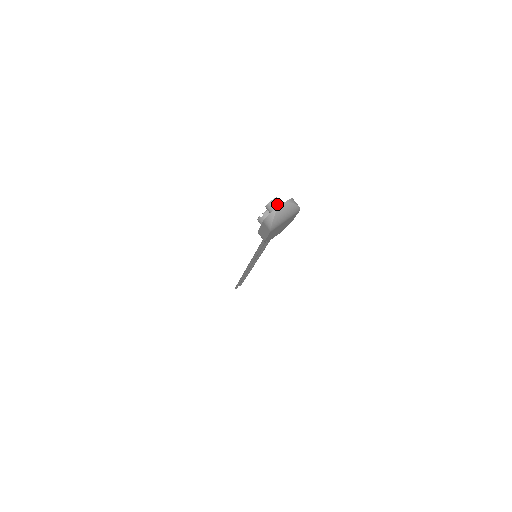
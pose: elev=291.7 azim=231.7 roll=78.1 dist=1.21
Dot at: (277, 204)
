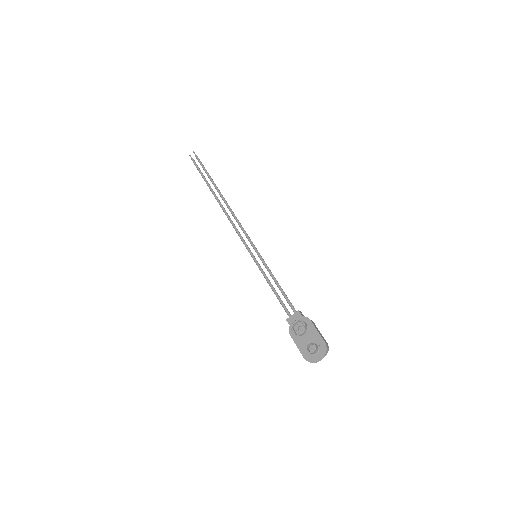
Dot at: (316, 352)
